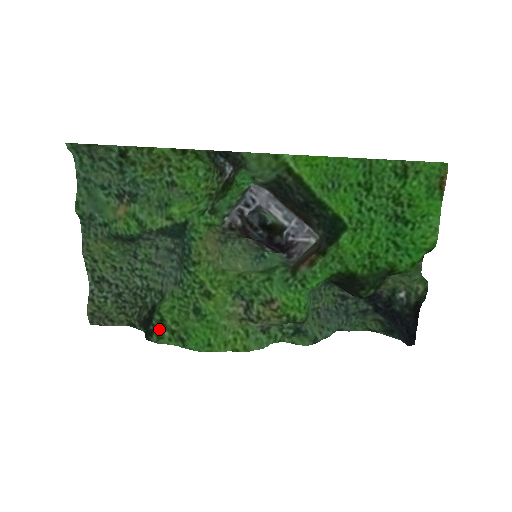
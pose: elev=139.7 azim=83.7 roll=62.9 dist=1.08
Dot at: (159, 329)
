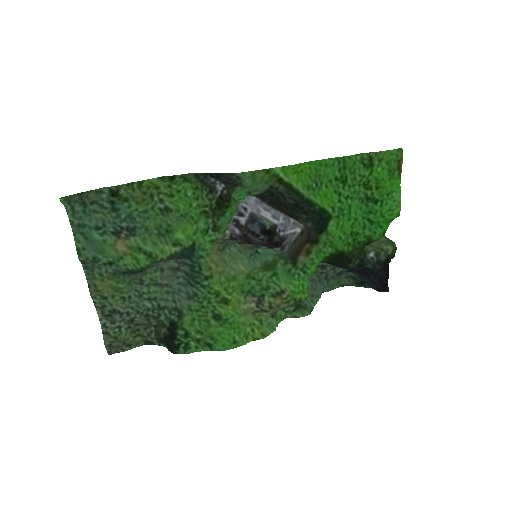
Dot at: (185, 342)
